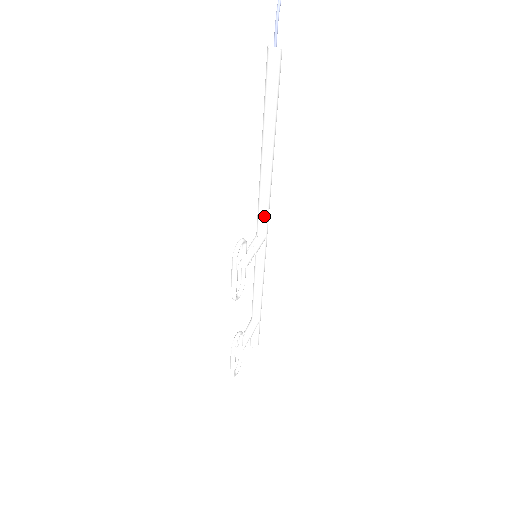
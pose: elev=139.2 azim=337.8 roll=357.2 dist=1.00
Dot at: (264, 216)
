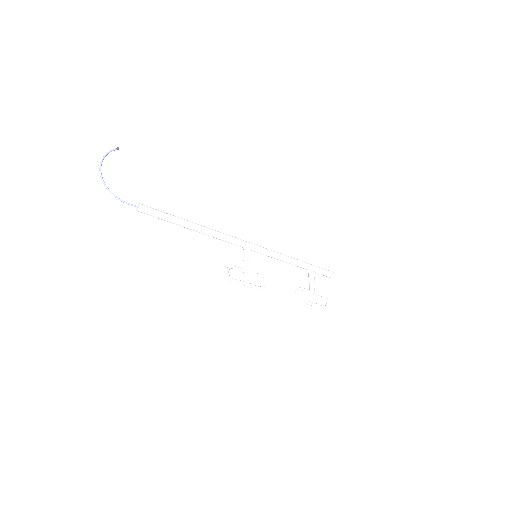
Dot at: (233, 242)
